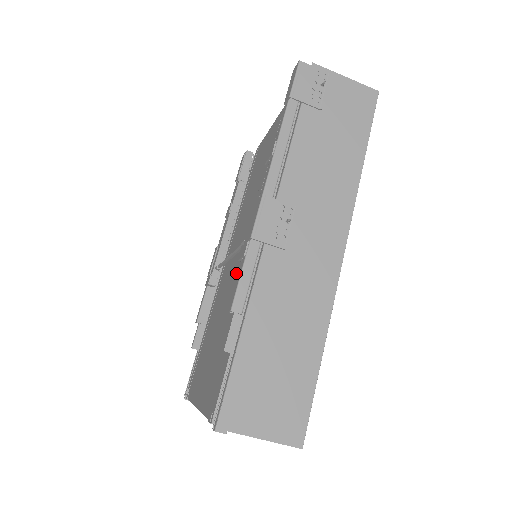
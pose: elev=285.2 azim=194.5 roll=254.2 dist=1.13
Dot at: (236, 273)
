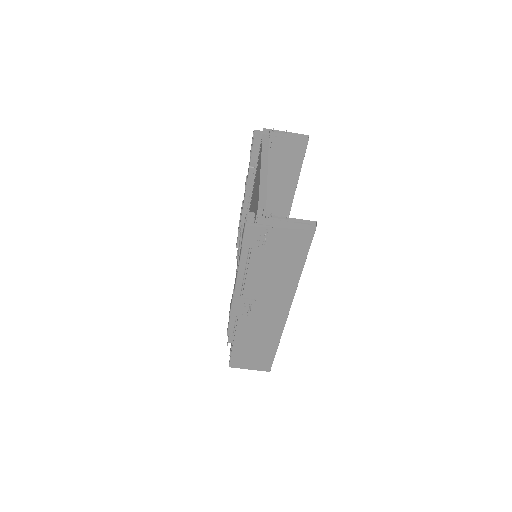
Dot at: occluded
